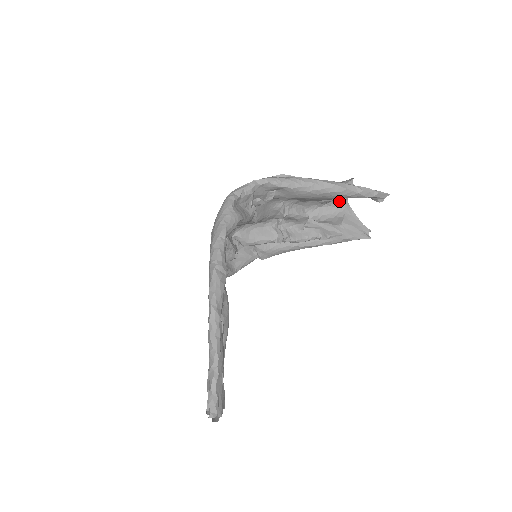
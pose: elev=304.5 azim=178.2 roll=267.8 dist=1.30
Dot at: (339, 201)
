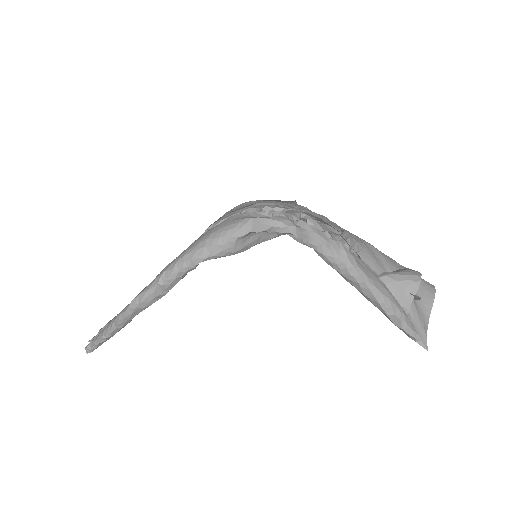
Dot at: occluded
